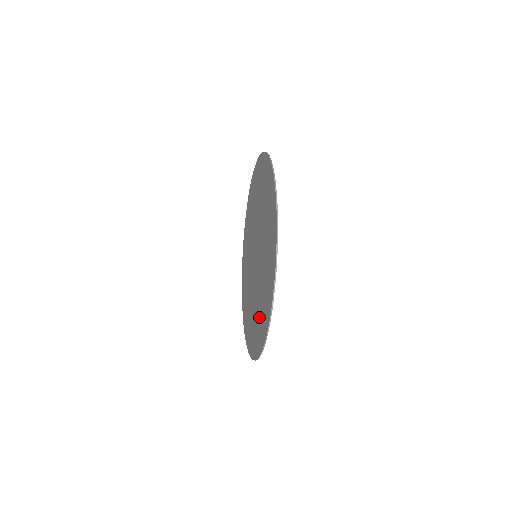
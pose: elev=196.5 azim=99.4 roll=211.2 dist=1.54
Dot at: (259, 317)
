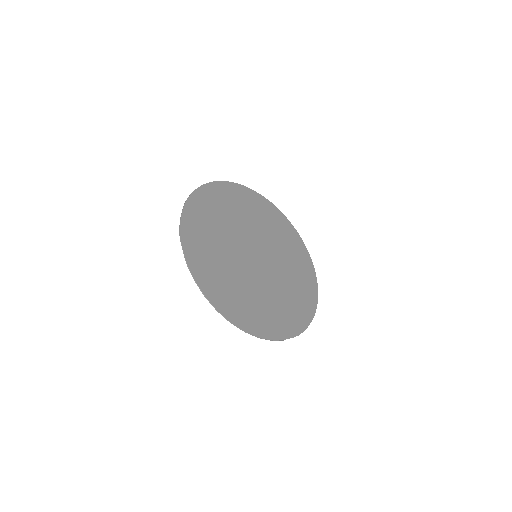
Dot at: (232, 292)
